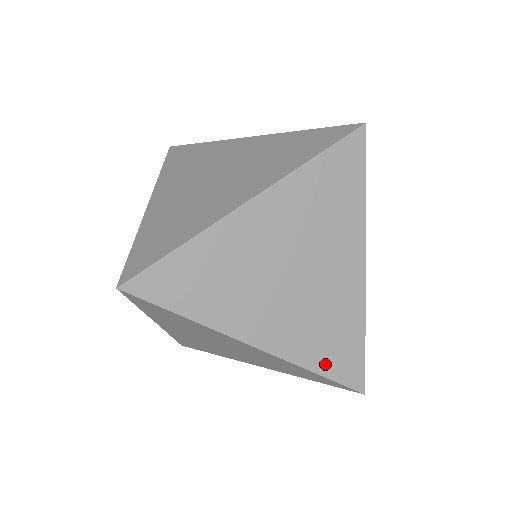
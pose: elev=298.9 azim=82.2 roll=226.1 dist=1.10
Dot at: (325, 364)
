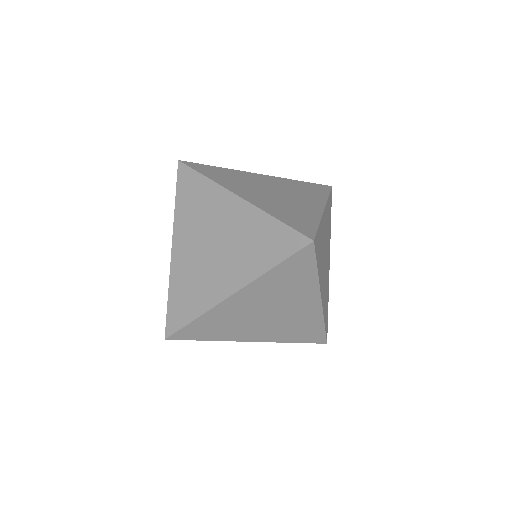
Dot at: (284, 219)
